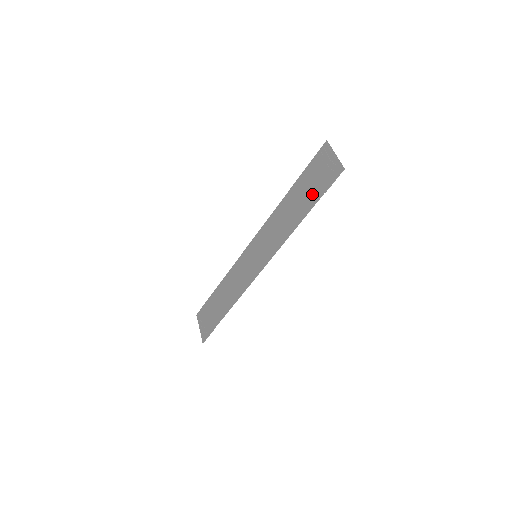
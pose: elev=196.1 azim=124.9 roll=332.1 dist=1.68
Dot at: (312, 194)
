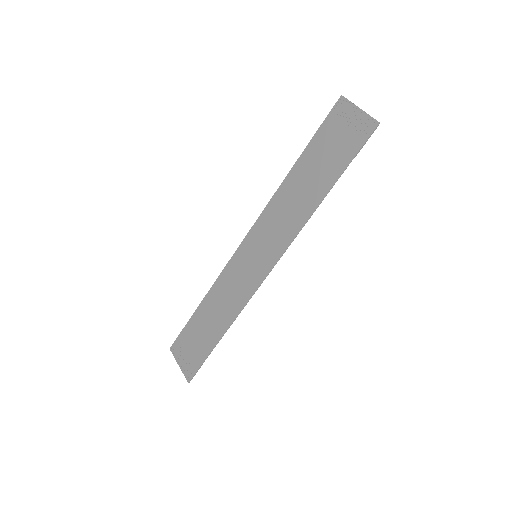
Dot at: (334, 163)
